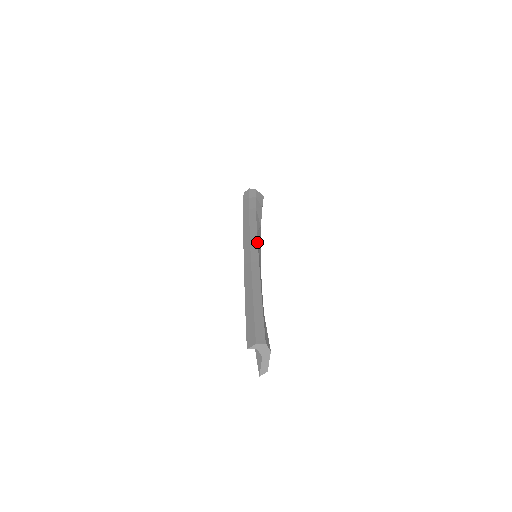
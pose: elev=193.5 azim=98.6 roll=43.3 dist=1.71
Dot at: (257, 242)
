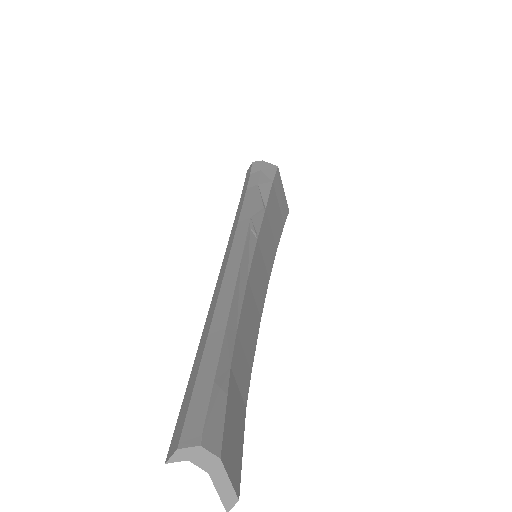
Dot at: (246, 232)
